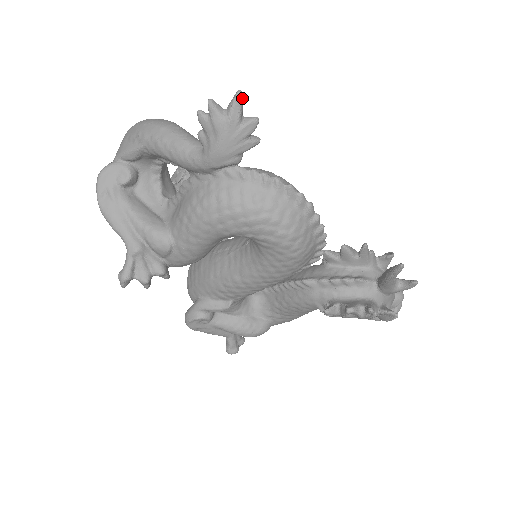
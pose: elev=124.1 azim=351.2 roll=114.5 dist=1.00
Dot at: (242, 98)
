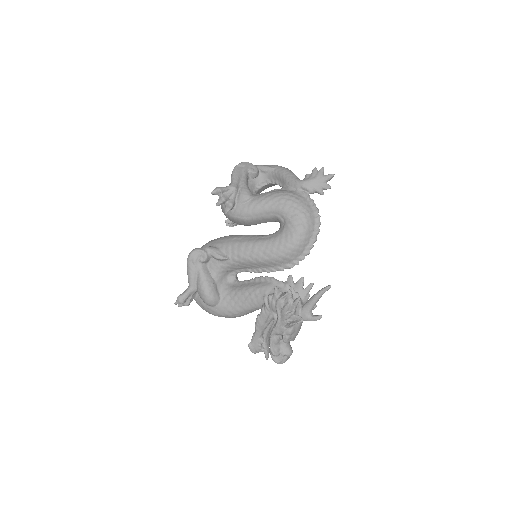
Dot at: occluded
